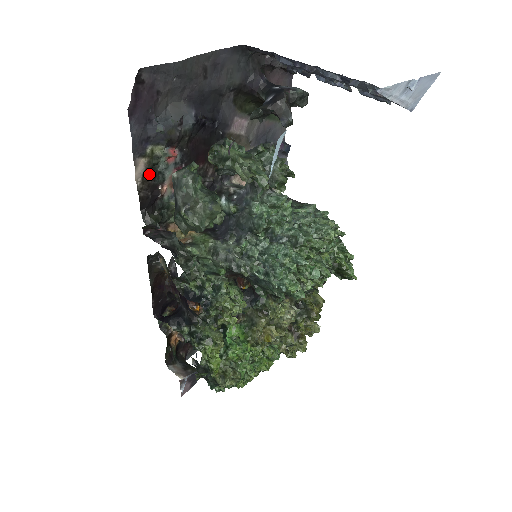
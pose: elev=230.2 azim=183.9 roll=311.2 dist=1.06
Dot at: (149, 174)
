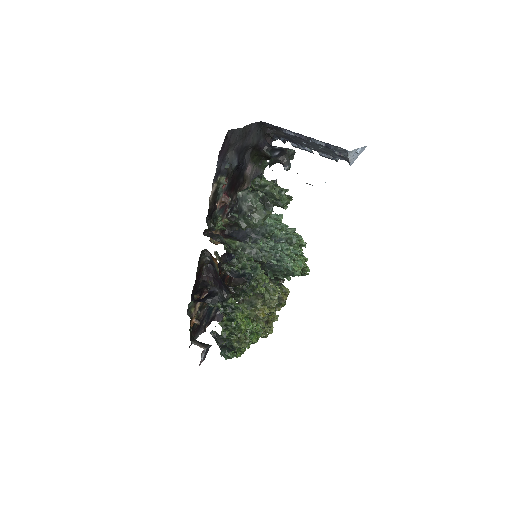
Dot at: (215, 194)
